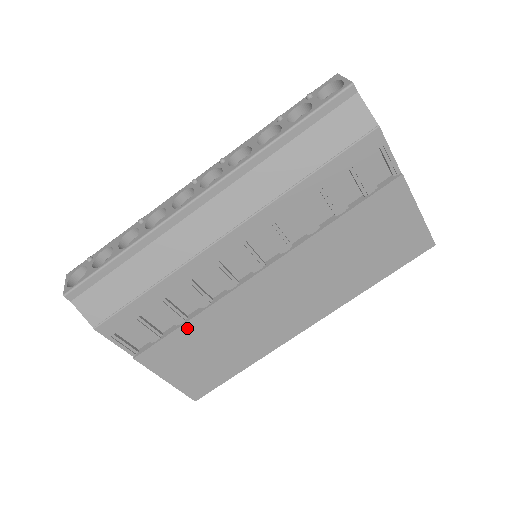
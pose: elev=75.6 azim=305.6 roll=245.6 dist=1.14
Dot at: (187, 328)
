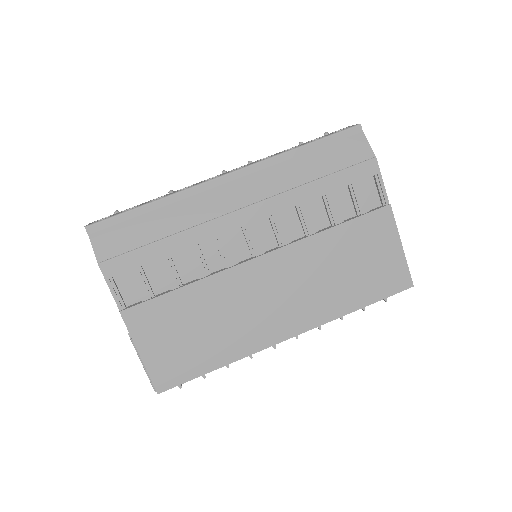
Dot at: (179, 295)
